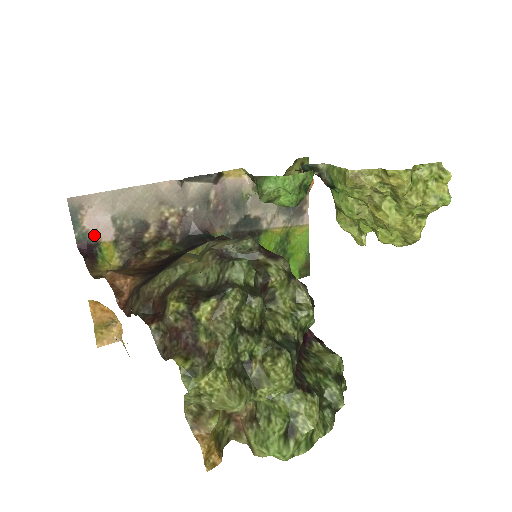
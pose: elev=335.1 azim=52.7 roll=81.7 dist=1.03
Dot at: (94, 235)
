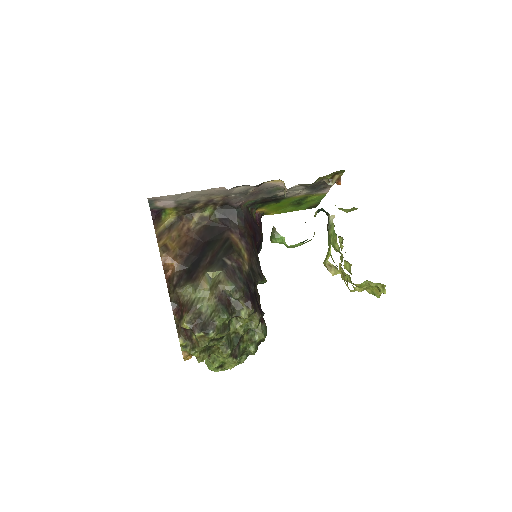
Dot at: (162, 207)
